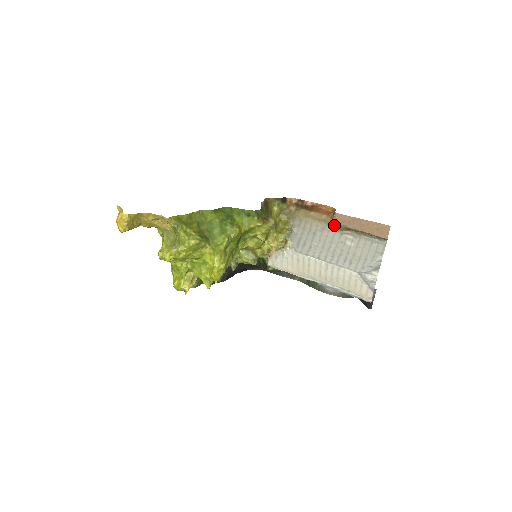
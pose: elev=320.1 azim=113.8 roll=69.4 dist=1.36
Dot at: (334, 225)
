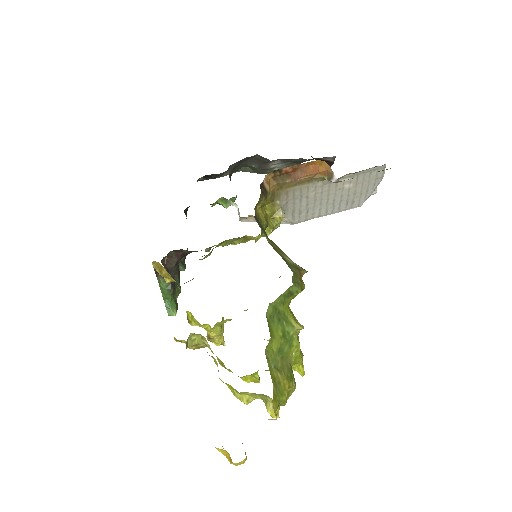
Dot at: (329, 179)
